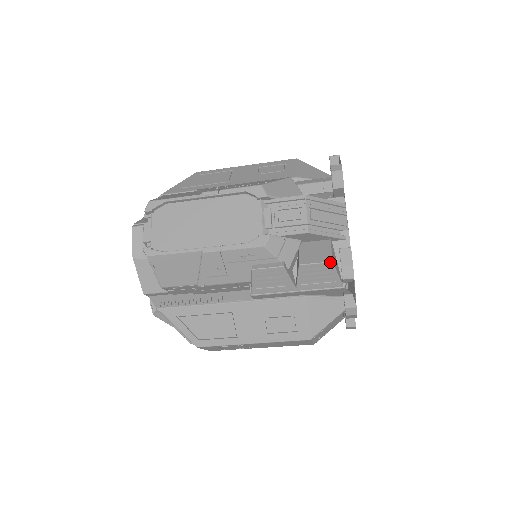
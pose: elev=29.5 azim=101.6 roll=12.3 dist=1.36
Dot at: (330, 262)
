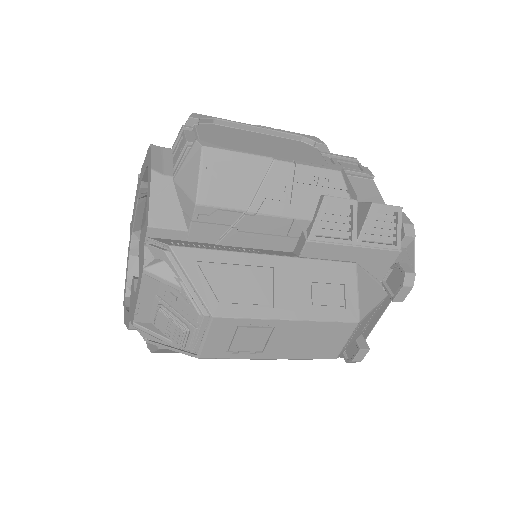
Dot at: (400, 207)
